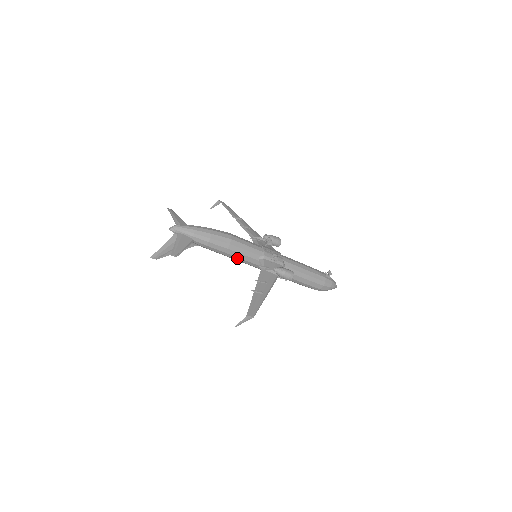
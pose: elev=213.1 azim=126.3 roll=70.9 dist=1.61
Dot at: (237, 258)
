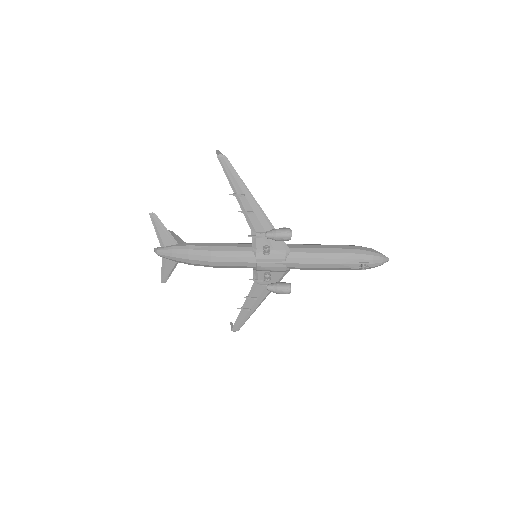
Dot at: occluded
